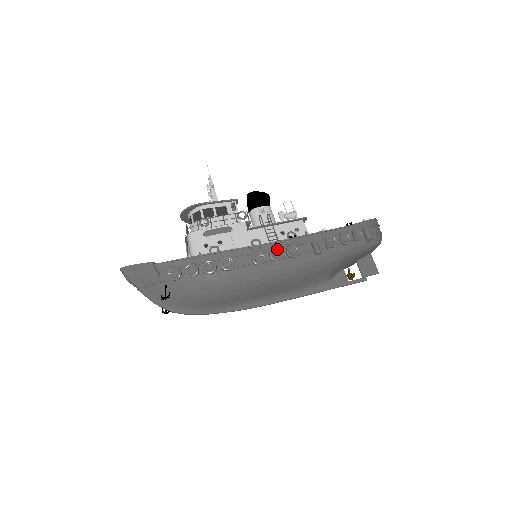
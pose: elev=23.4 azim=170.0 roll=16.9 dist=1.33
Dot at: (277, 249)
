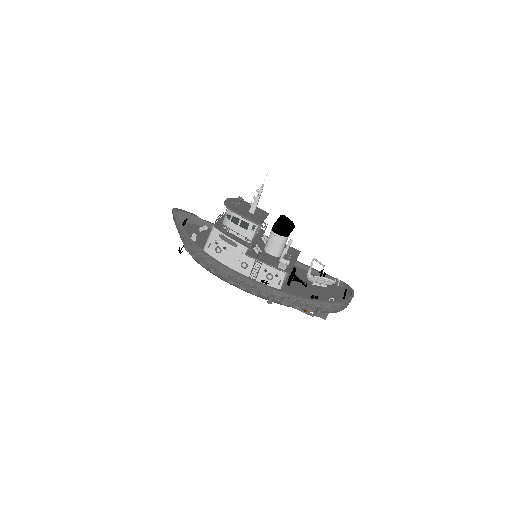
Dot at: (245, 285)
